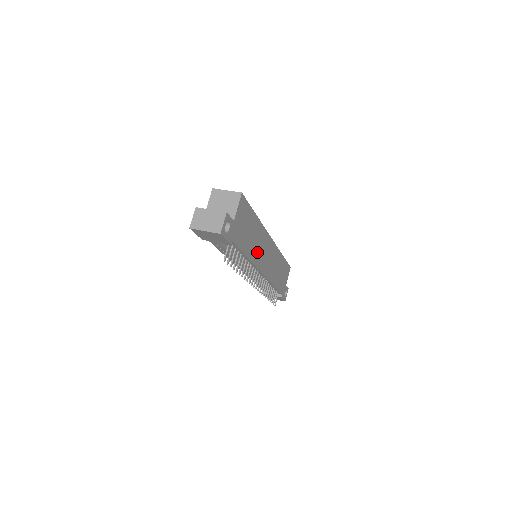
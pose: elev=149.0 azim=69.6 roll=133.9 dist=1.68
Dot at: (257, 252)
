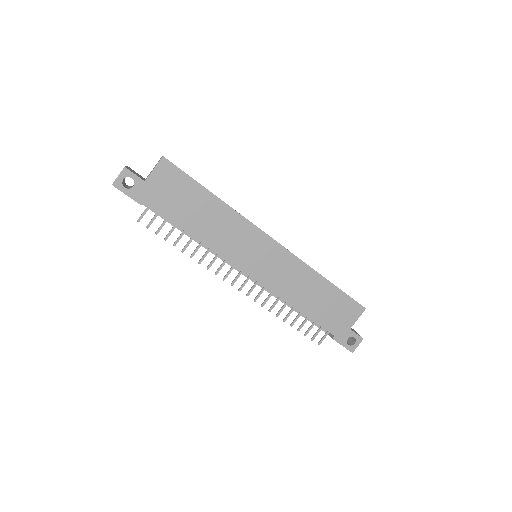
Dot at: (223, 240)
